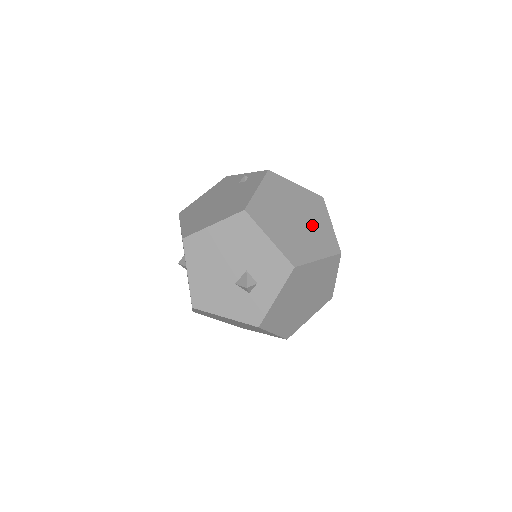
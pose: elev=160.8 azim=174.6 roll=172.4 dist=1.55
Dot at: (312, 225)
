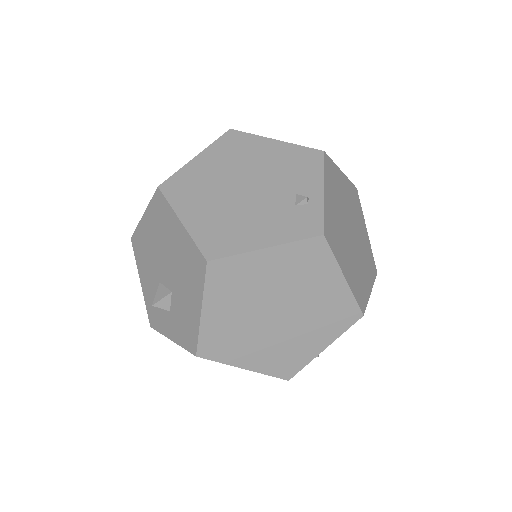
Dot at: (291, 334)
